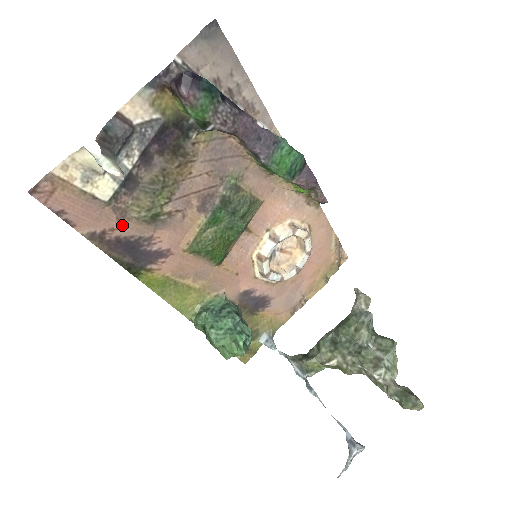
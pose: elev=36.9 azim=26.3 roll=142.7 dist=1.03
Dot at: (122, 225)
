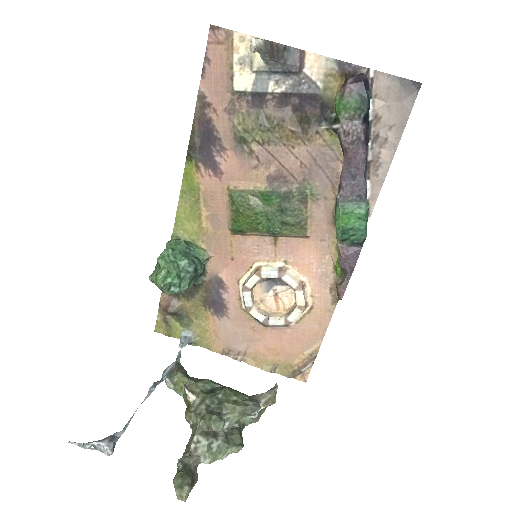
Dot at: (222, 117)
